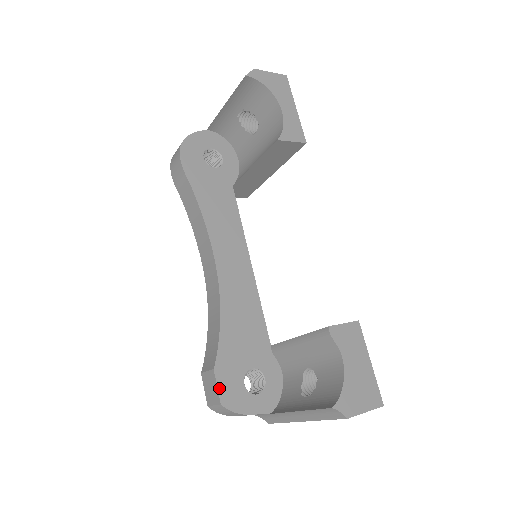
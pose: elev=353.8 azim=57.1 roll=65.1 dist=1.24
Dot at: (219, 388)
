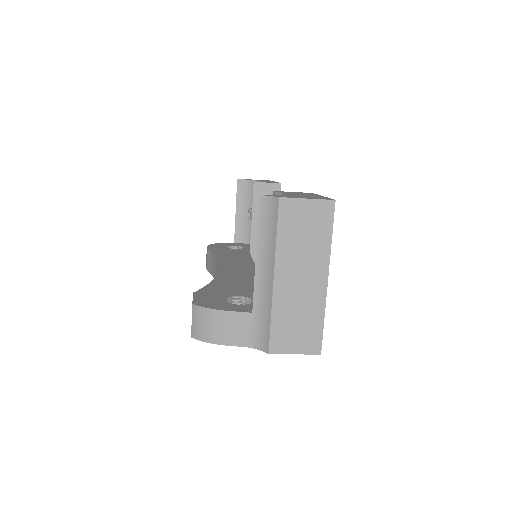
Dot at: (195, 299)
